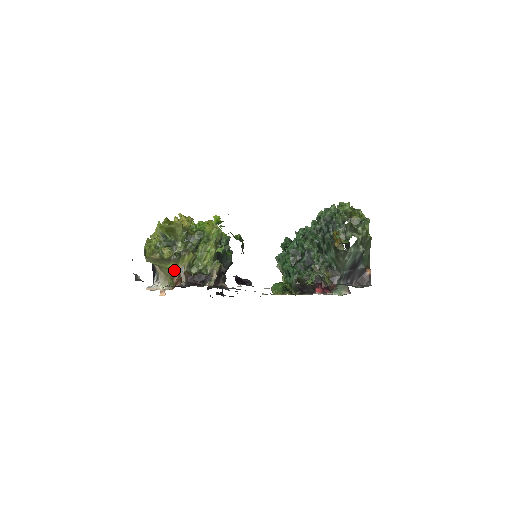
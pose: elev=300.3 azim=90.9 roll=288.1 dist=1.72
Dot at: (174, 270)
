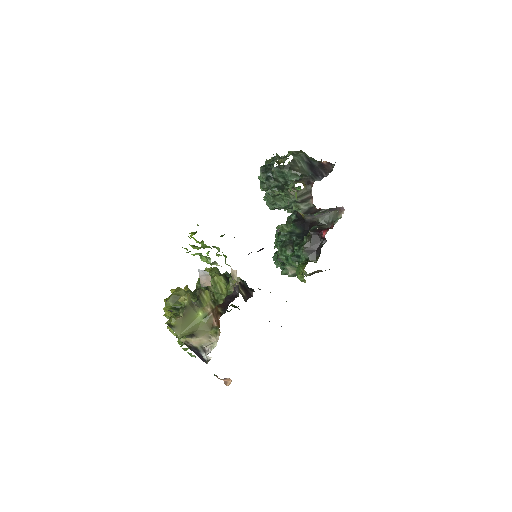
Dot at: (206, 317)
